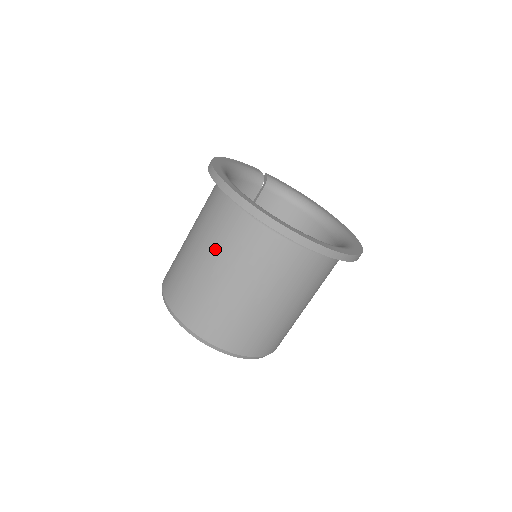
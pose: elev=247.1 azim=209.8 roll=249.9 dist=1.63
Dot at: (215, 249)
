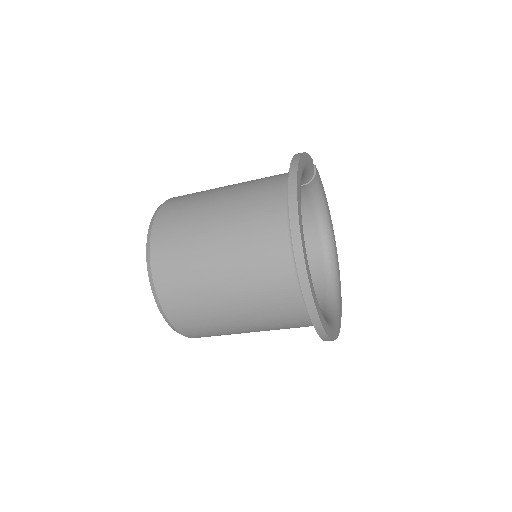
Dot at: (240, 276)
